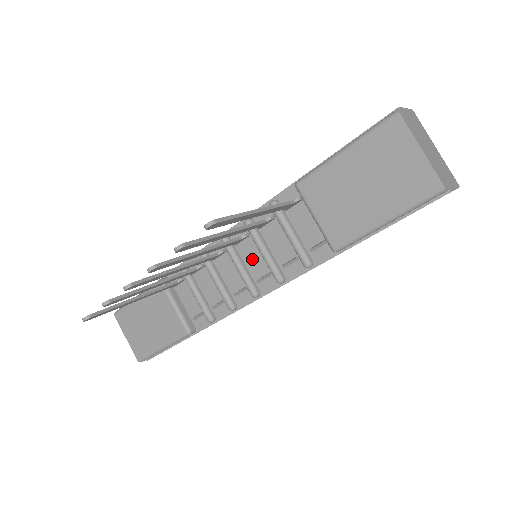
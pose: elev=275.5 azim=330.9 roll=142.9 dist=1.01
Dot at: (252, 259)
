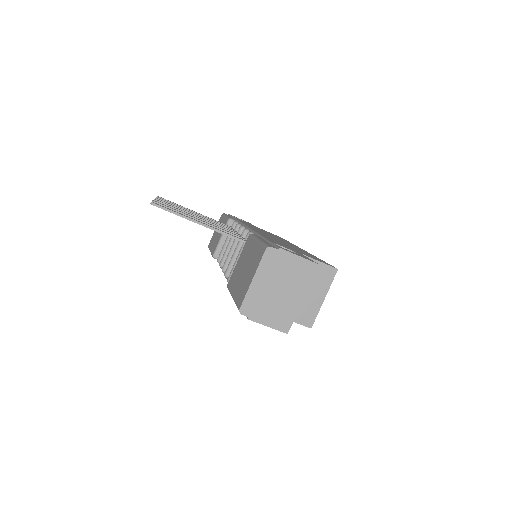
Dot at: occluded
